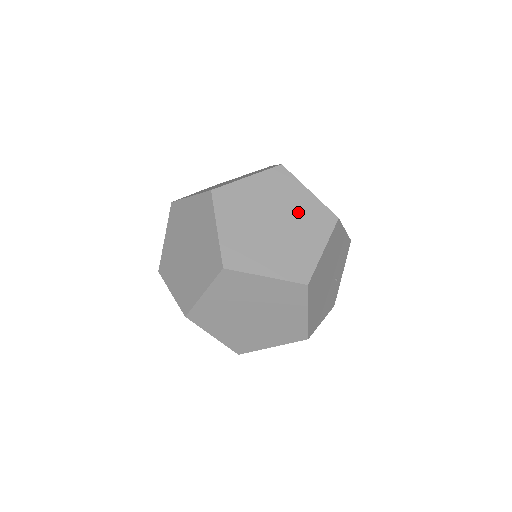
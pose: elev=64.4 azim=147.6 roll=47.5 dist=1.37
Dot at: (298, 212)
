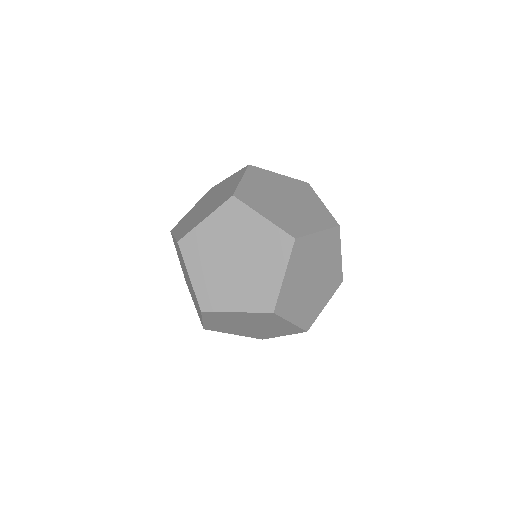
Dot at: (328, 272)
